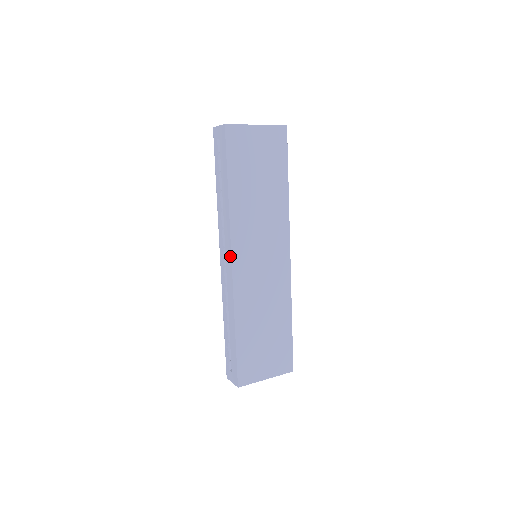
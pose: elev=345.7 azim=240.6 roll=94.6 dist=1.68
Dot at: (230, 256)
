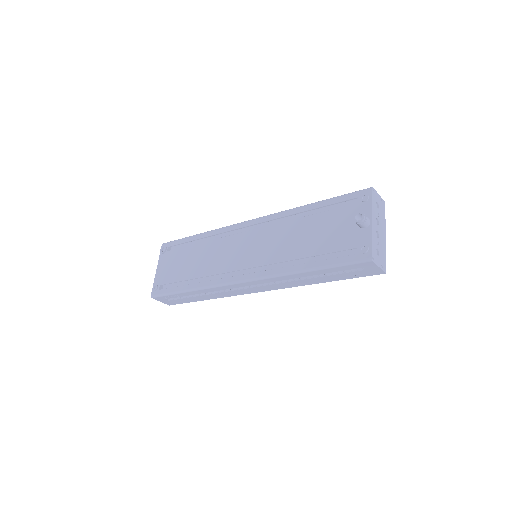
Dot at: (263, 291)
